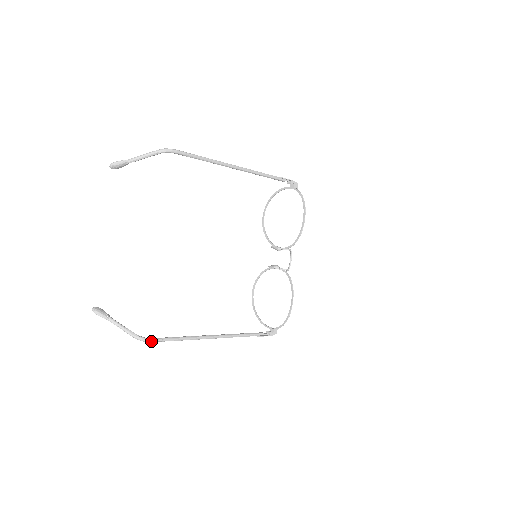
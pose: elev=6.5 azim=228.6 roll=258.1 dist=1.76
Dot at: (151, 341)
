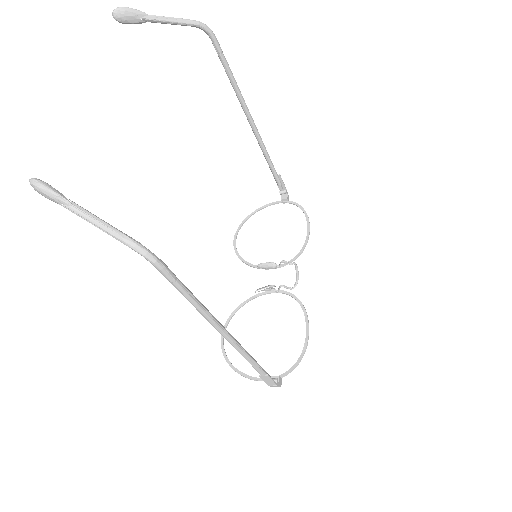
Dot at: (162, 265)
